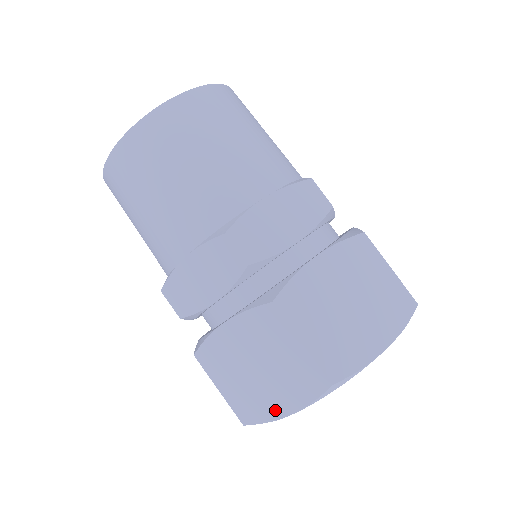
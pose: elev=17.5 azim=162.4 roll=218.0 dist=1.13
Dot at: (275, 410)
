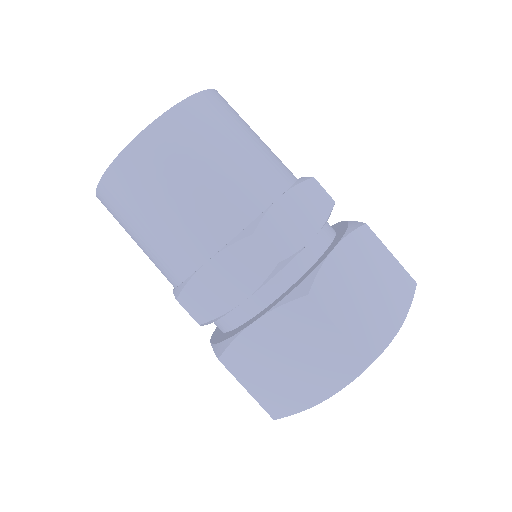
Dot at: occluded
